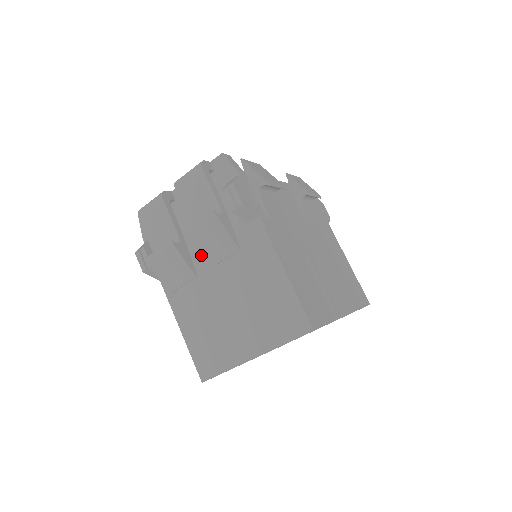
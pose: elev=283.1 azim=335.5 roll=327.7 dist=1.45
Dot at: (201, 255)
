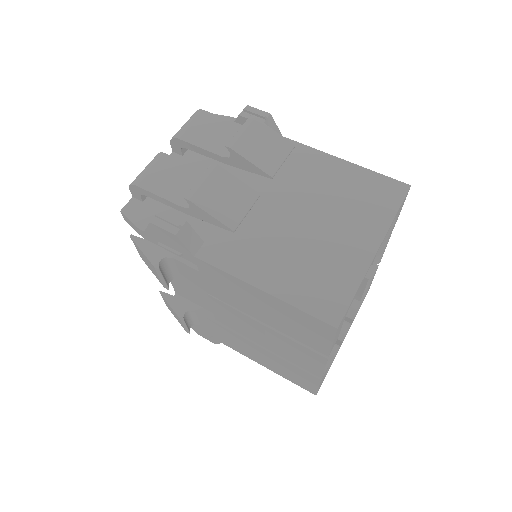
Dot at: (256, 166)
